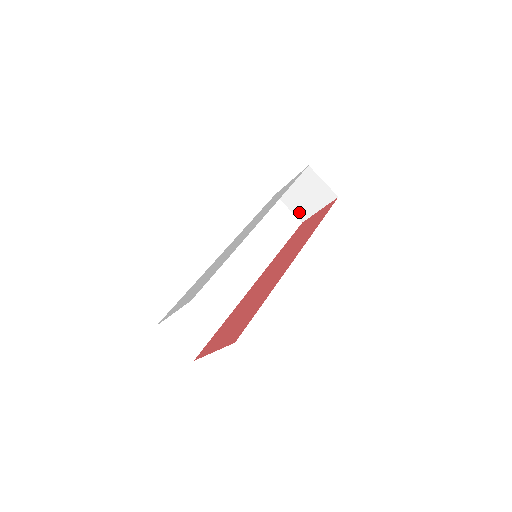
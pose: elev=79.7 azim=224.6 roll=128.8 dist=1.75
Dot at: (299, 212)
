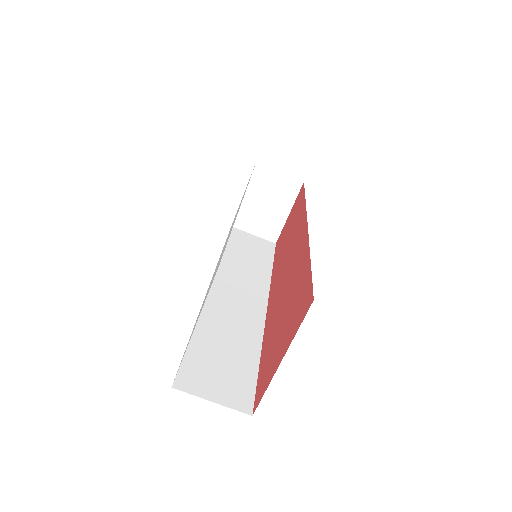
Dot at: (267, 232)
